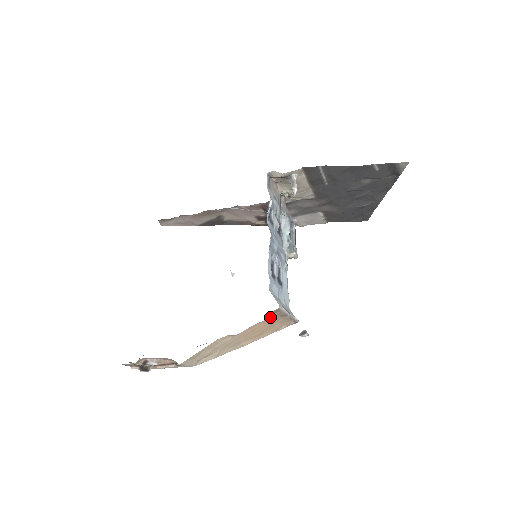
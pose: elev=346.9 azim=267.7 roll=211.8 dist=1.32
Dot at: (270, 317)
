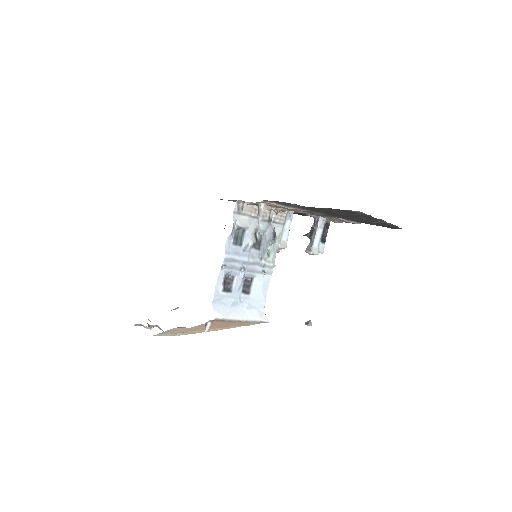
Dot at: occluded
